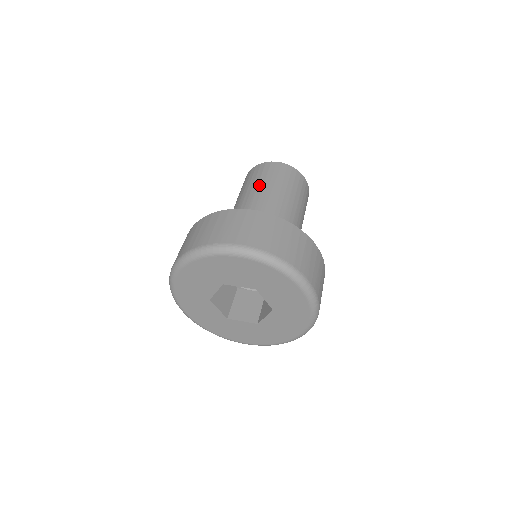
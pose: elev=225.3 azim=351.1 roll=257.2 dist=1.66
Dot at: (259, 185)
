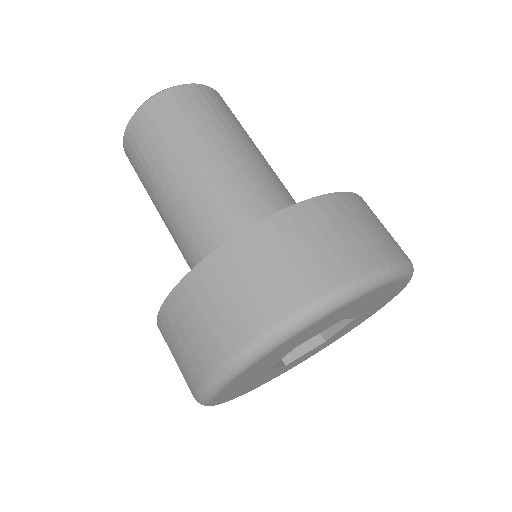
Dot at: (184, 147)
